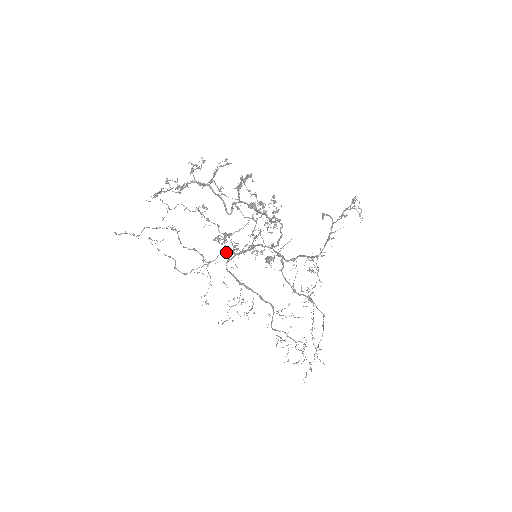
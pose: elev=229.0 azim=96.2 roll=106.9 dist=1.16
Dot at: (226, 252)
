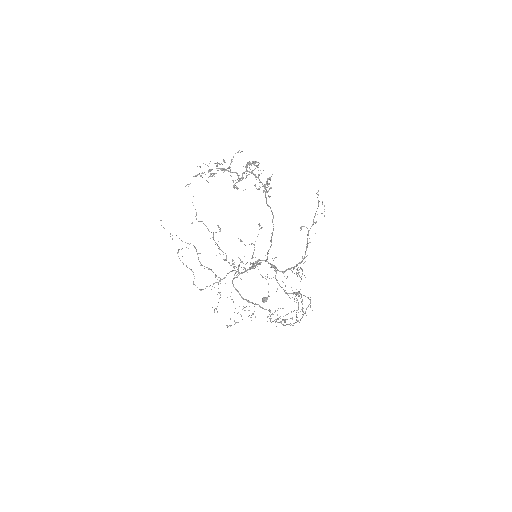
Dot at: (233, 270)
